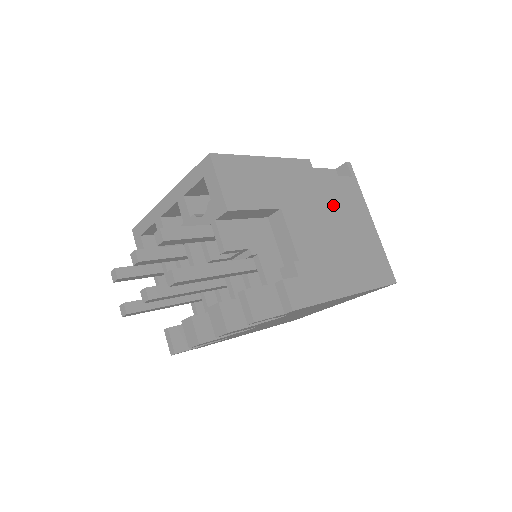
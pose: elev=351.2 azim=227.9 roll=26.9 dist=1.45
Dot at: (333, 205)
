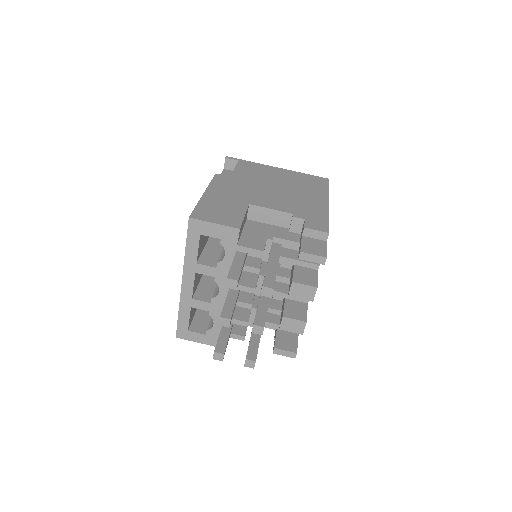
Dot at: (257, 179)
